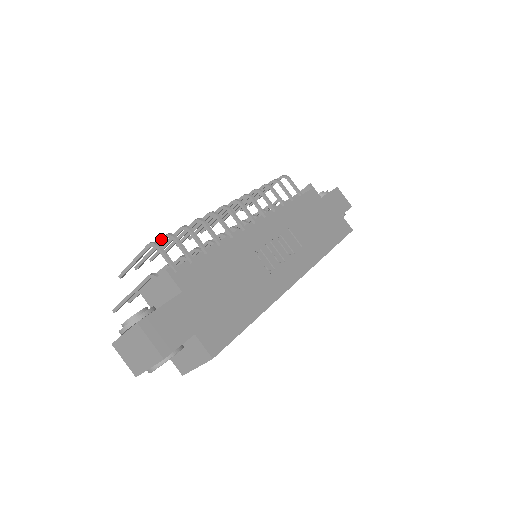
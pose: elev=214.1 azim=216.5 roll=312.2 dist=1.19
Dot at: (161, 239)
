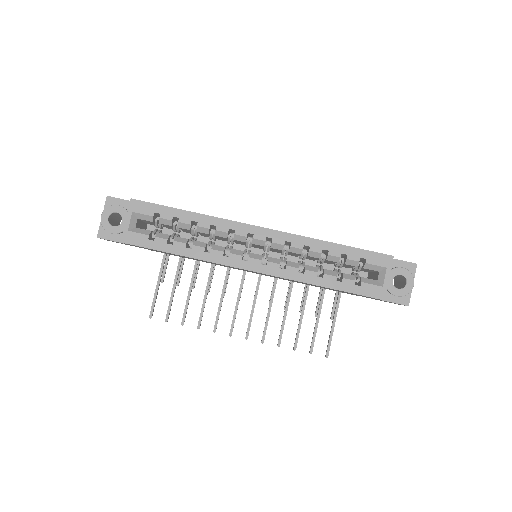
Dot at: occluded
